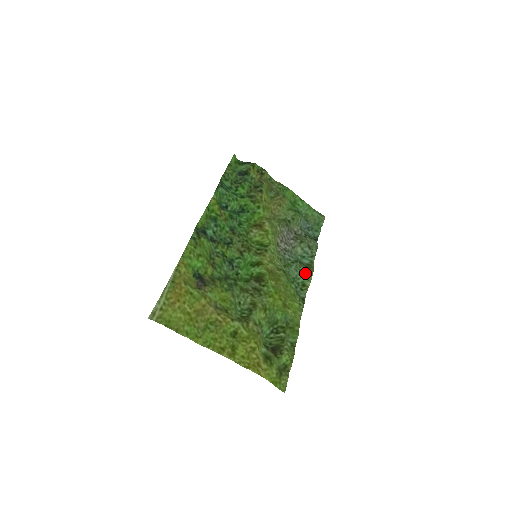
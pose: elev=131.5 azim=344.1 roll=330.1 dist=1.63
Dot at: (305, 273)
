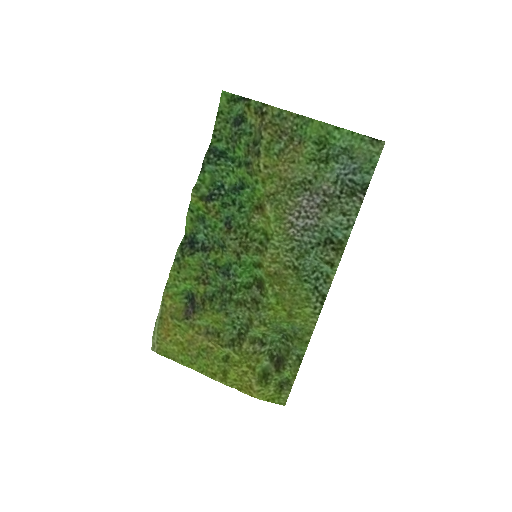
Dot at: (327, 263)
